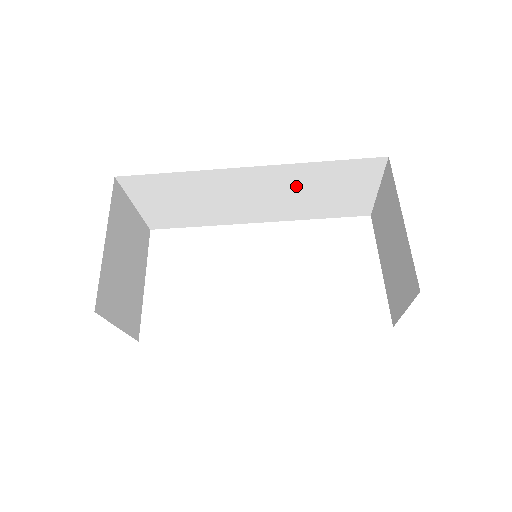
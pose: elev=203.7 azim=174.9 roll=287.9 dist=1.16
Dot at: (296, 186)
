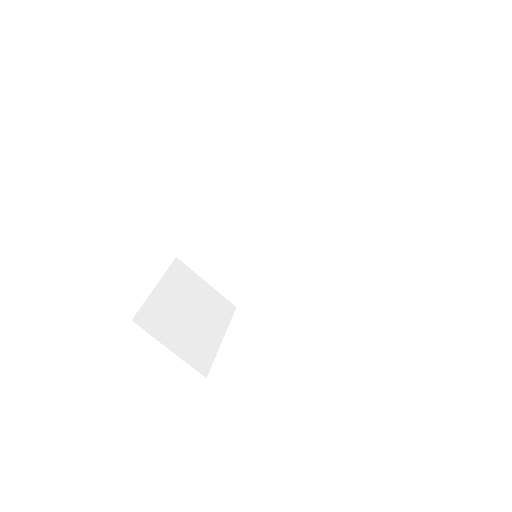
Dot at: (282, 197)
